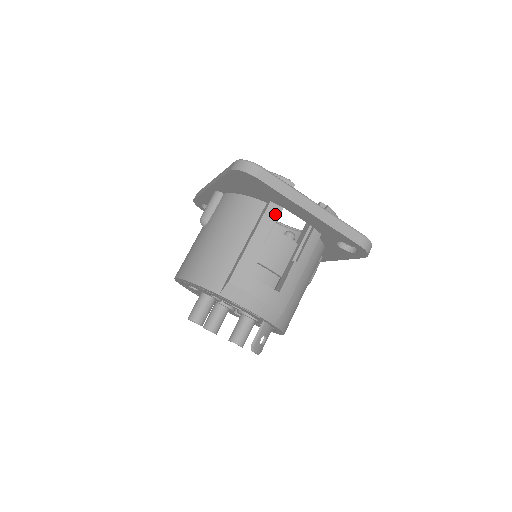
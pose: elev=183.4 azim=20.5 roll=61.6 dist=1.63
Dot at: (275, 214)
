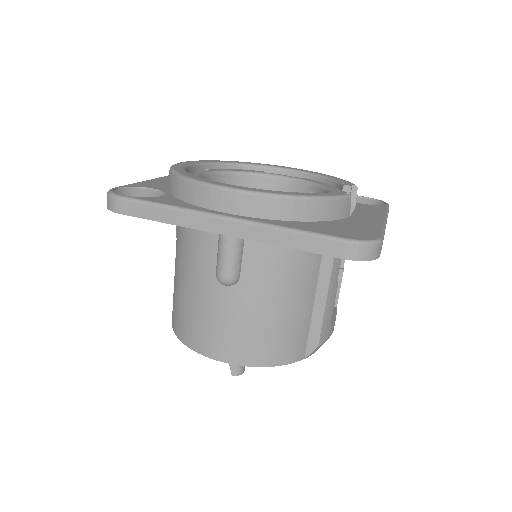
Dot at: occluded
